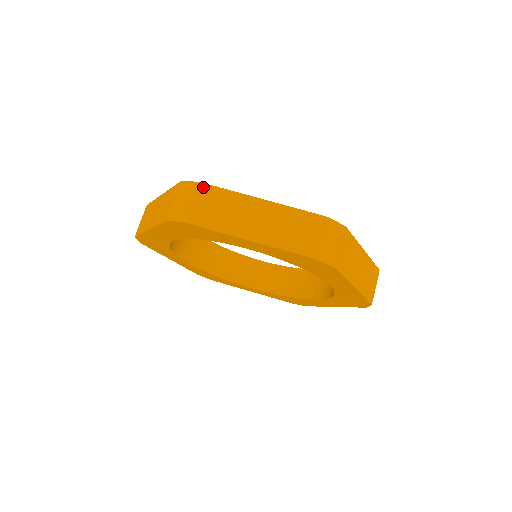
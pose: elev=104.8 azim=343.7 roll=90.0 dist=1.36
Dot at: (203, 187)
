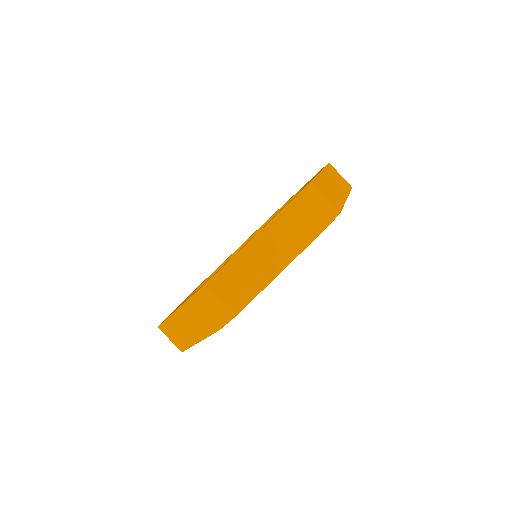
Dot at: (161, 329)
